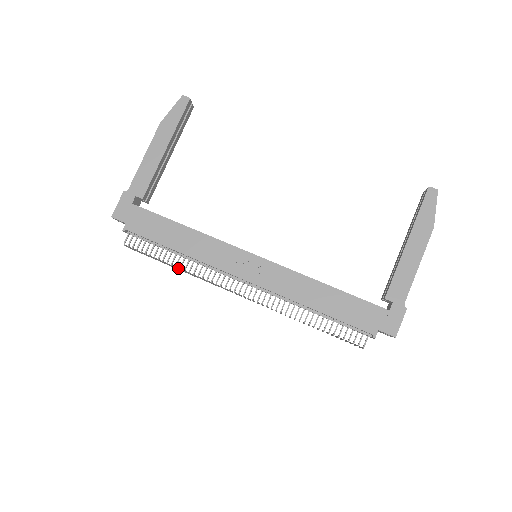
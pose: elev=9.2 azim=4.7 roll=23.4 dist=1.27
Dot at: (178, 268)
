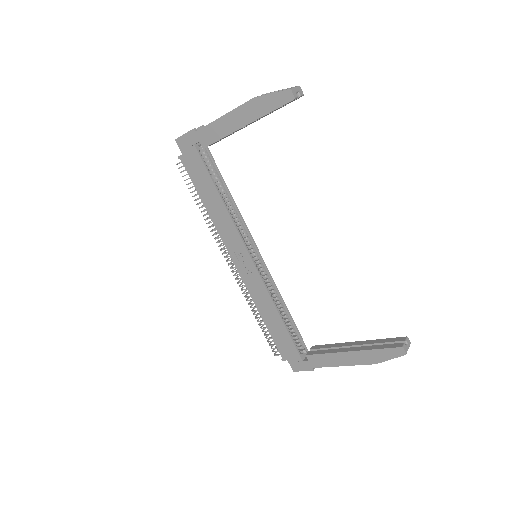
Dot at: occluded
